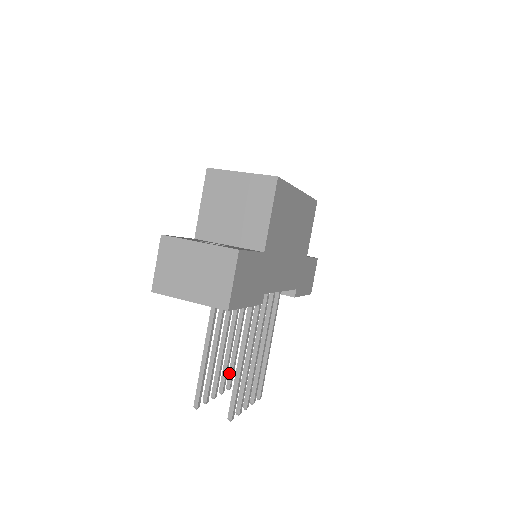
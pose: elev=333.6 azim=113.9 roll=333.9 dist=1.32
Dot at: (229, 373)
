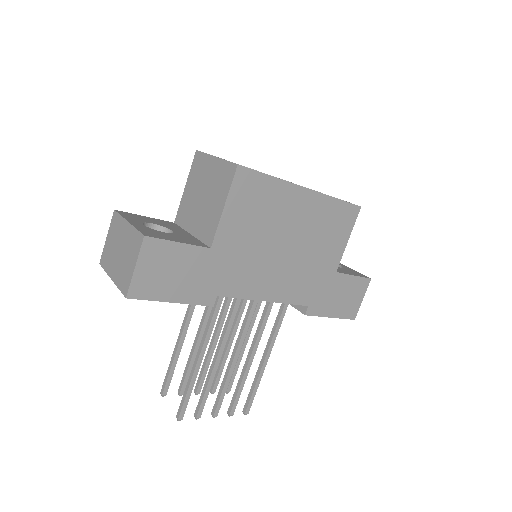
Dot at: occluded
